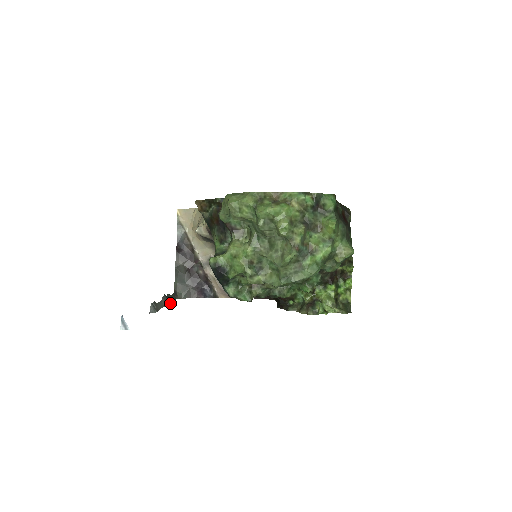
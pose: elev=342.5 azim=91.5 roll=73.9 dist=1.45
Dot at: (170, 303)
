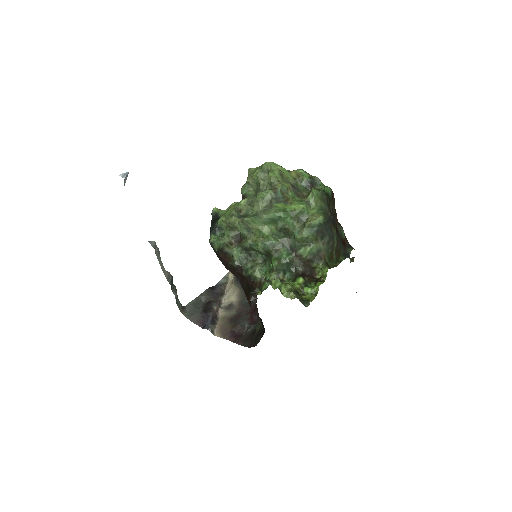
Dot at: (171, 288)
